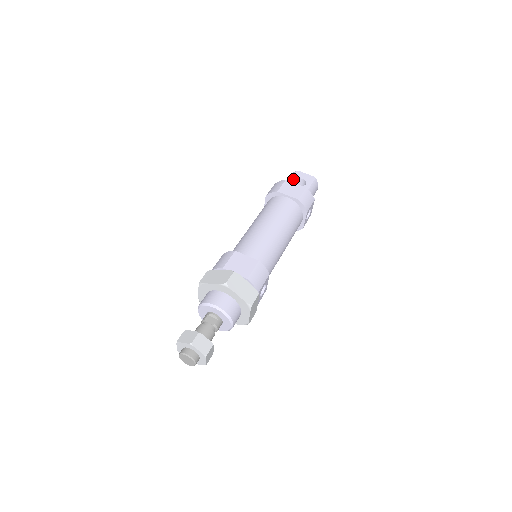
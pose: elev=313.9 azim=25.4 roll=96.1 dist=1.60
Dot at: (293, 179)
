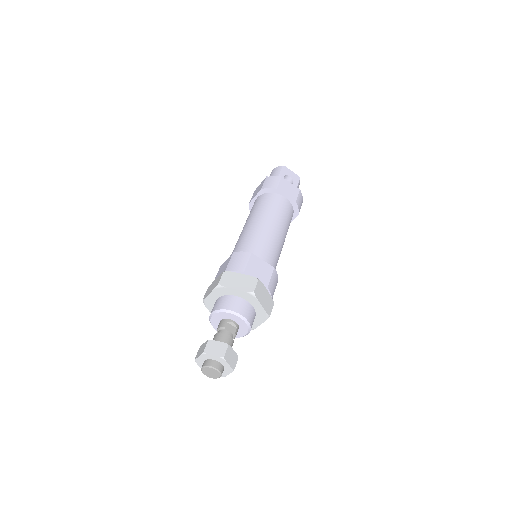
Dot at: (282, 175)
